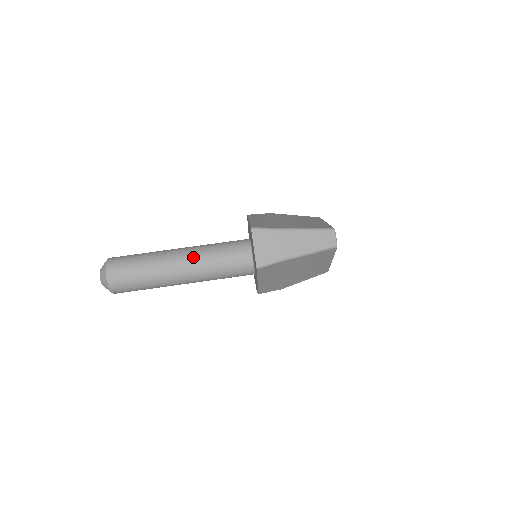
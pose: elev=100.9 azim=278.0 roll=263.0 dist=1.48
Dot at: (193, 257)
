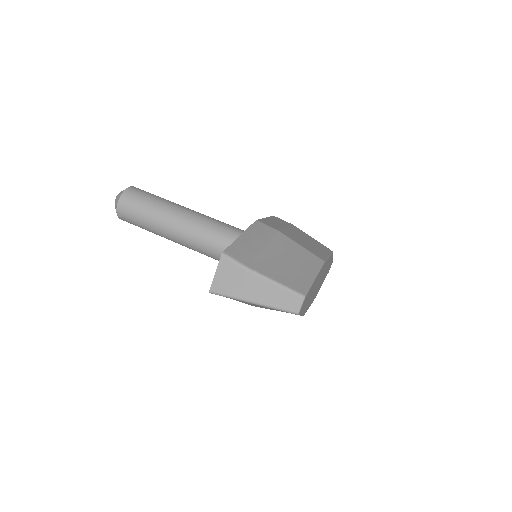
Dot at: (195, 229)
